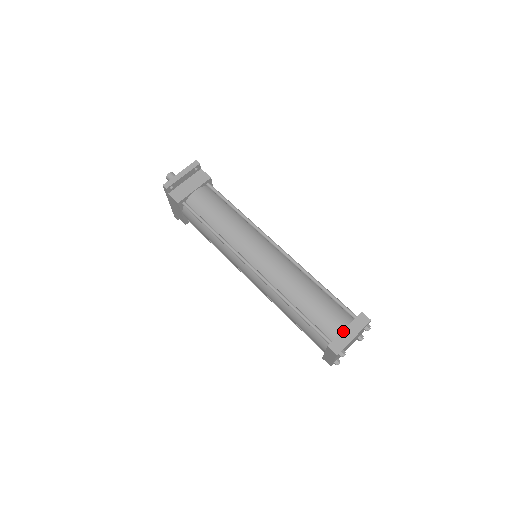
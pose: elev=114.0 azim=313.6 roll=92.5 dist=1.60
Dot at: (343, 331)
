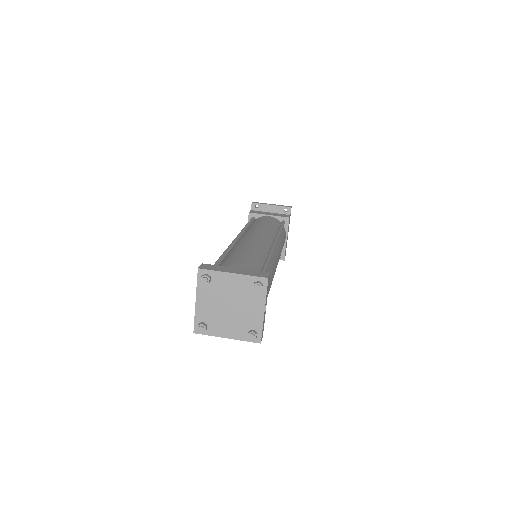
Dot at: (232, 267)
